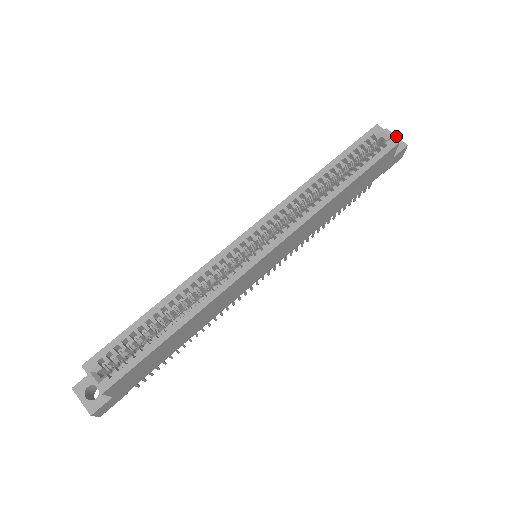
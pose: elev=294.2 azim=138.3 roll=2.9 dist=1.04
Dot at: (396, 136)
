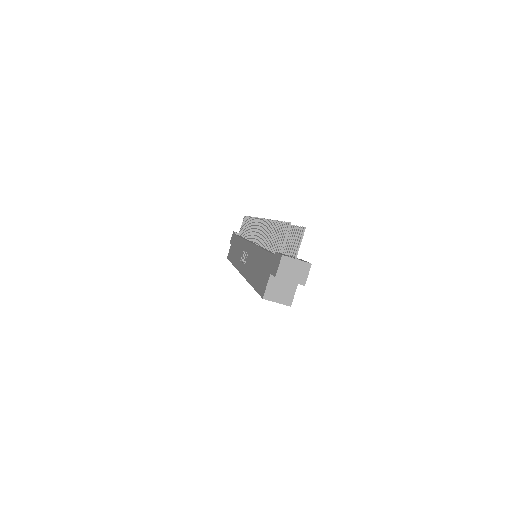
Dot at: occluded
